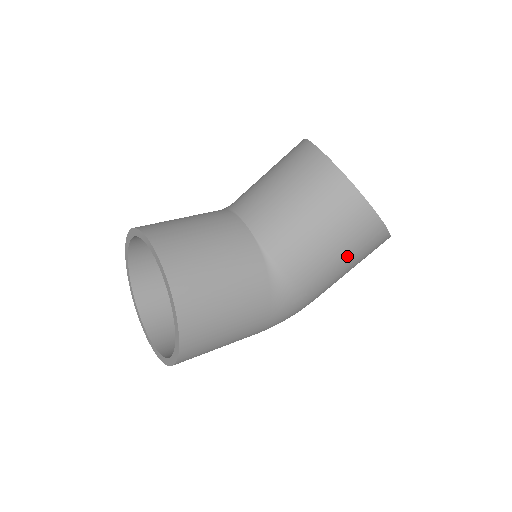
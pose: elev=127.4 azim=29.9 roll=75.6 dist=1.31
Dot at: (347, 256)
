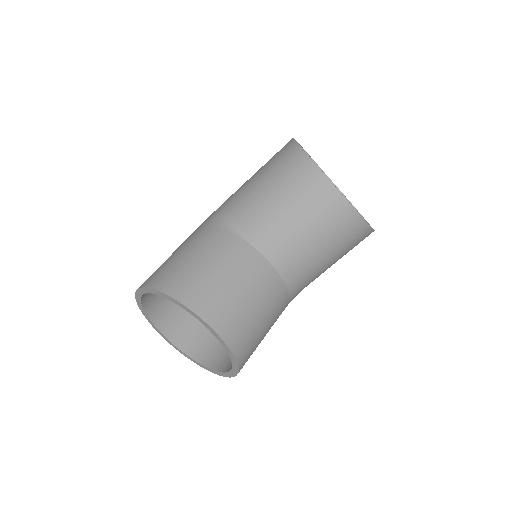
Dot at: occluded
